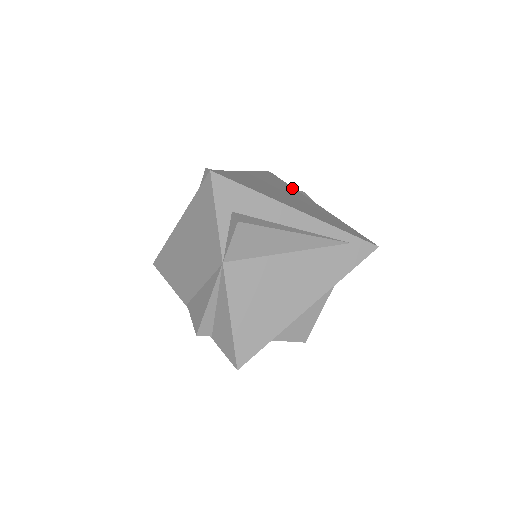
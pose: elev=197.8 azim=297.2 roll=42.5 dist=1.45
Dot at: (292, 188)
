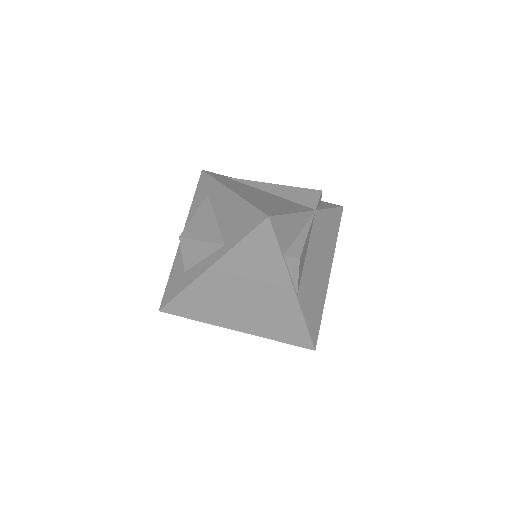
Dot at: (277, 262)
